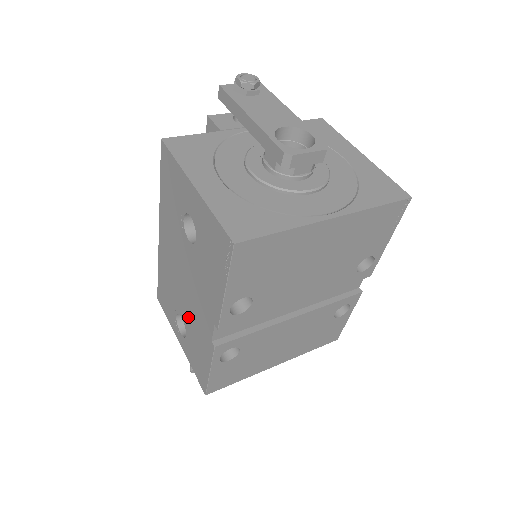
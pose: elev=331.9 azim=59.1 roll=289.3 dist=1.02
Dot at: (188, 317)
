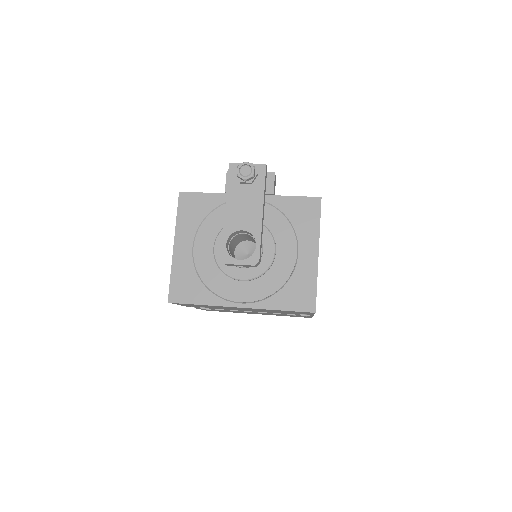
Dot at: occluded
